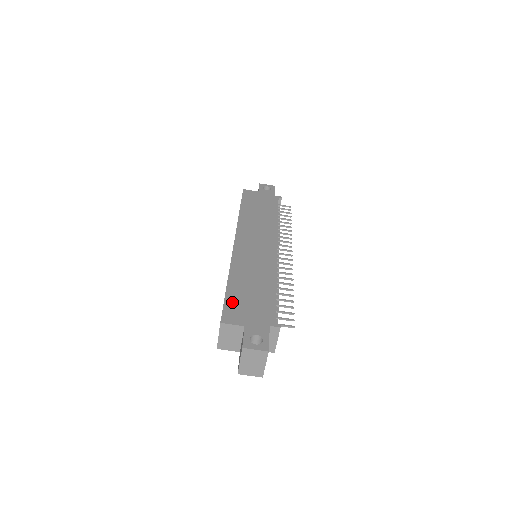
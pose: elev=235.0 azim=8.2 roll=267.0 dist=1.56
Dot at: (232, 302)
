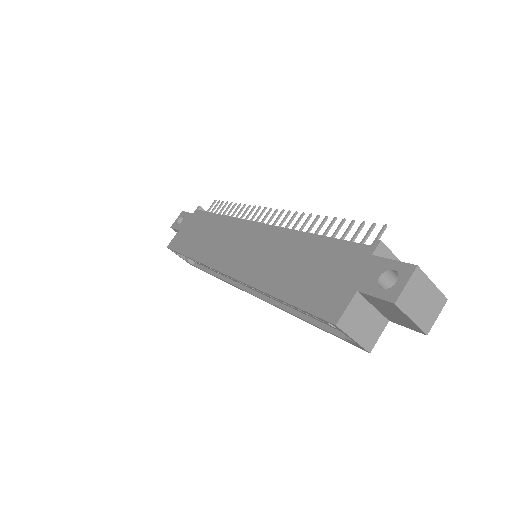
Dot at: (309, 299)
